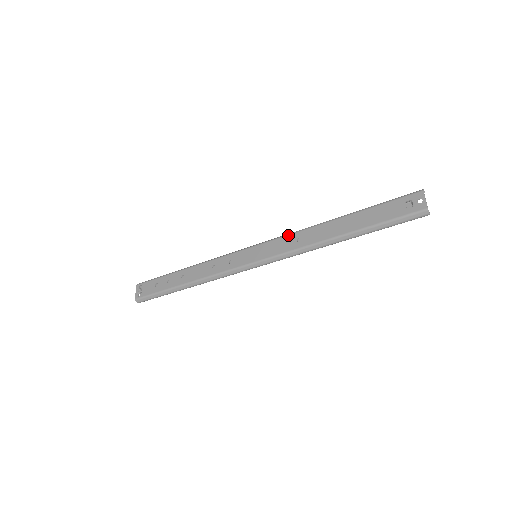
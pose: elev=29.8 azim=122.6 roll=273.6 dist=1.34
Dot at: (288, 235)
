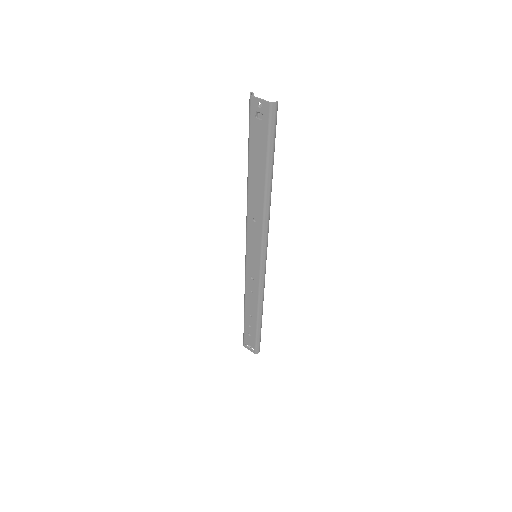
Dot at: (247, 226)
